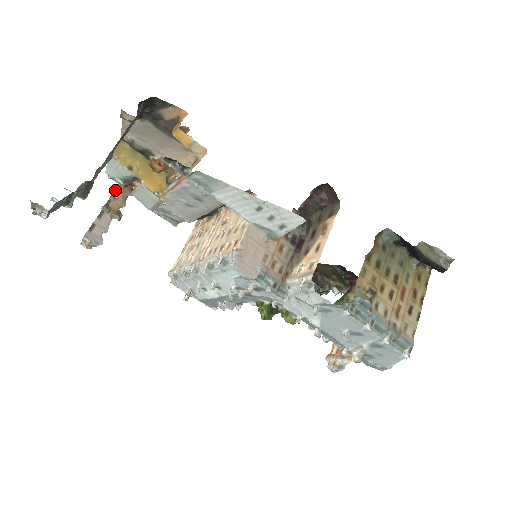
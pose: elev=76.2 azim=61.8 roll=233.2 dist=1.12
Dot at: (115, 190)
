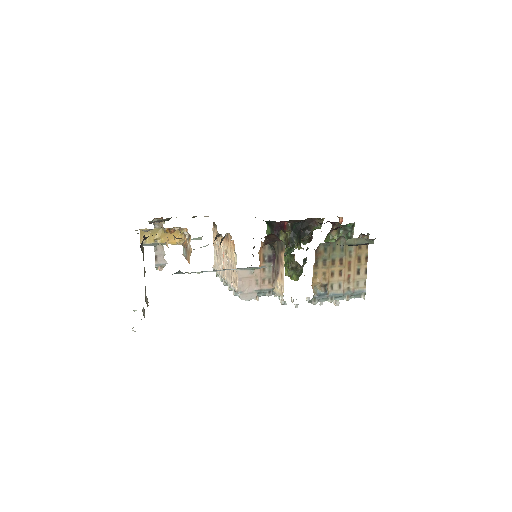
Dot at: occluded
